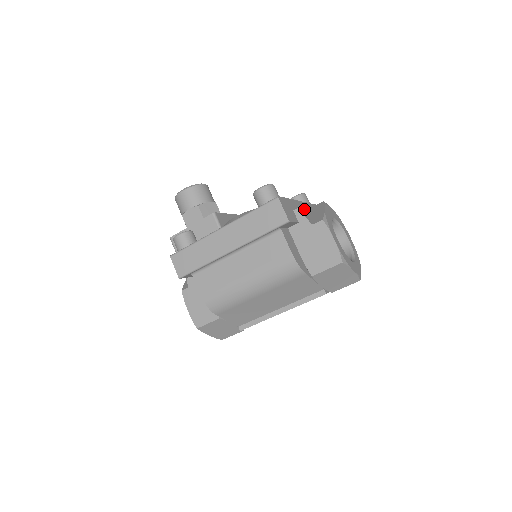
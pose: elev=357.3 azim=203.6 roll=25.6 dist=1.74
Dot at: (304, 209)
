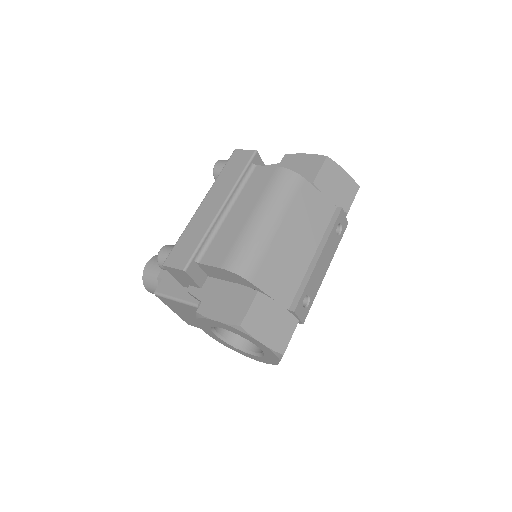
Dot at: occluded
